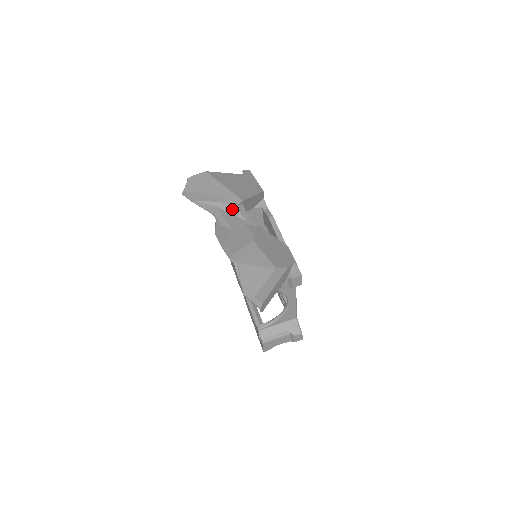
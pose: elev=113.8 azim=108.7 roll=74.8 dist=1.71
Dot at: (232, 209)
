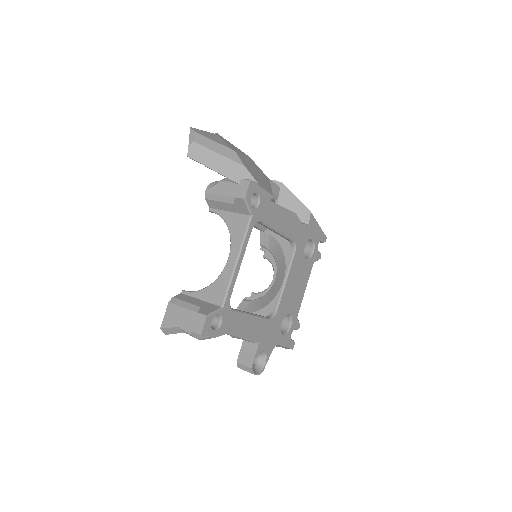
Dot at: occluded
